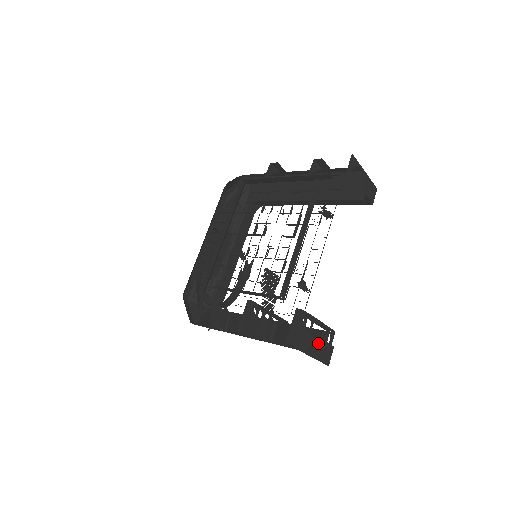
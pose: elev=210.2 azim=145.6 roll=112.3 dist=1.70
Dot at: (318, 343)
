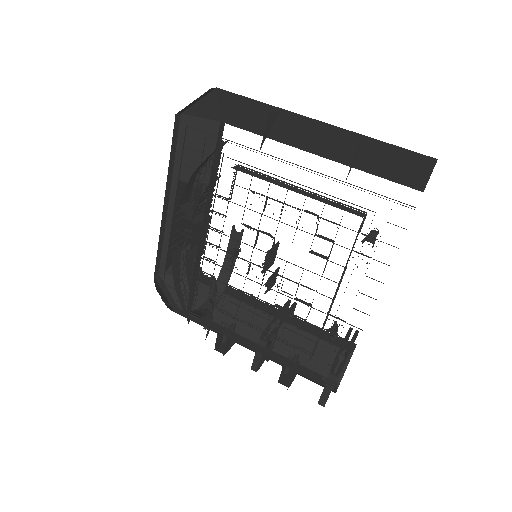
Dot at: occluded
